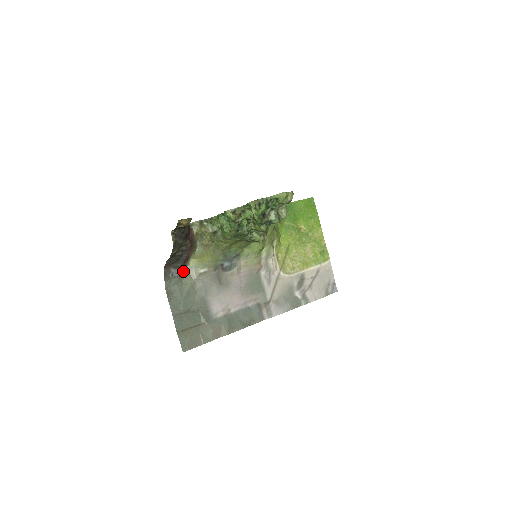
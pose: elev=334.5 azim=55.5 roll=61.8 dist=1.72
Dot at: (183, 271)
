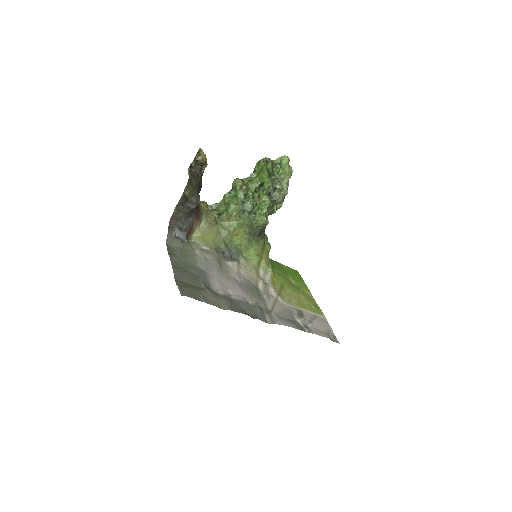
Dot at: (185, 239)
